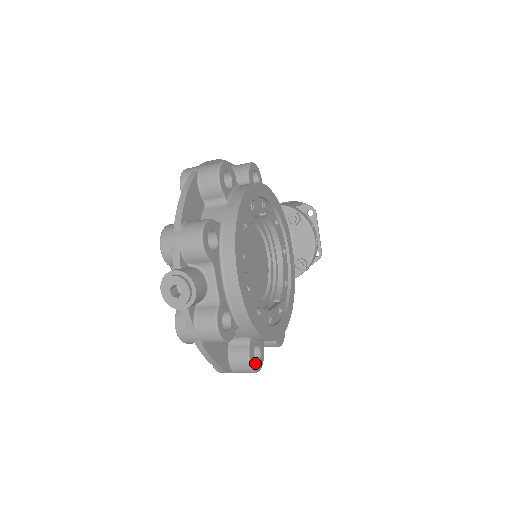
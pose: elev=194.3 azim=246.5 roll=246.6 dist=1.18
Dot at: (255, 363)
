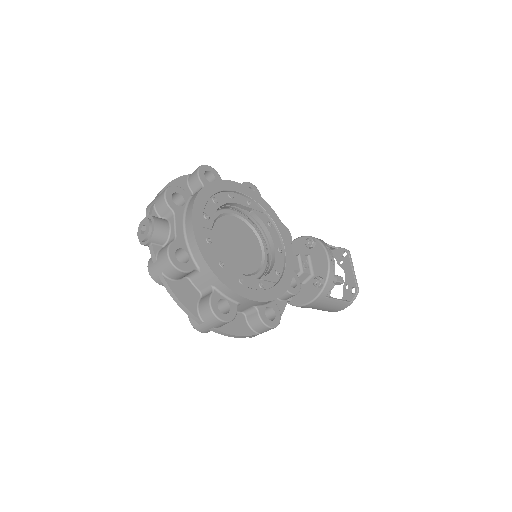
Dot at: (219, 311)
